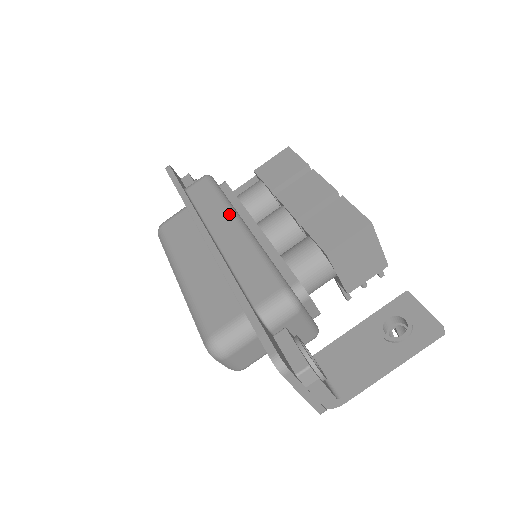
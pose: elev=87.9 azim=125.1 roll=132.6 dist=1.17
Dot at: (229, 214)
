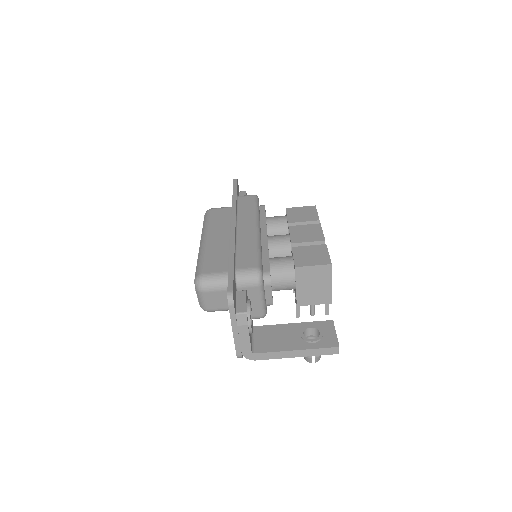
Dot at: (254, 220)
